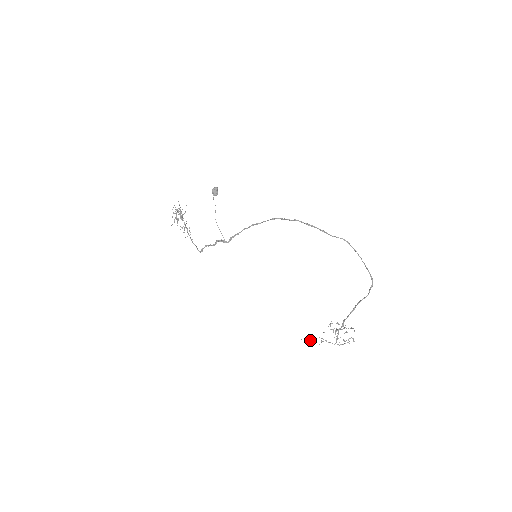
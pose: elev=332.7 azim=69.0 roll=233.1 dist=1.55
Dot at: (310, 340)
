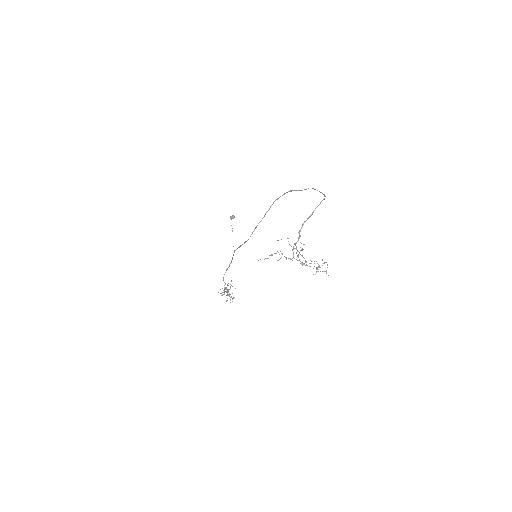
Dot at: occluded
